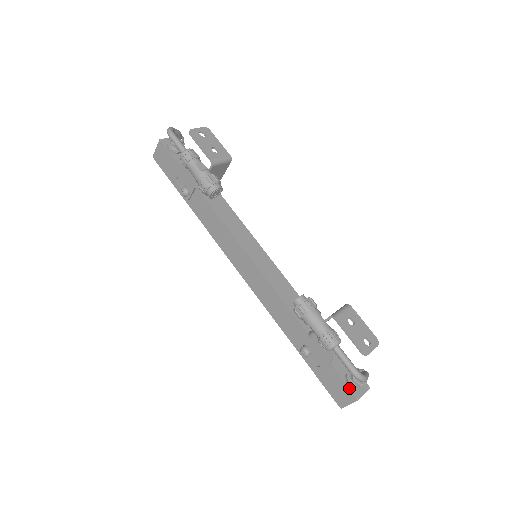
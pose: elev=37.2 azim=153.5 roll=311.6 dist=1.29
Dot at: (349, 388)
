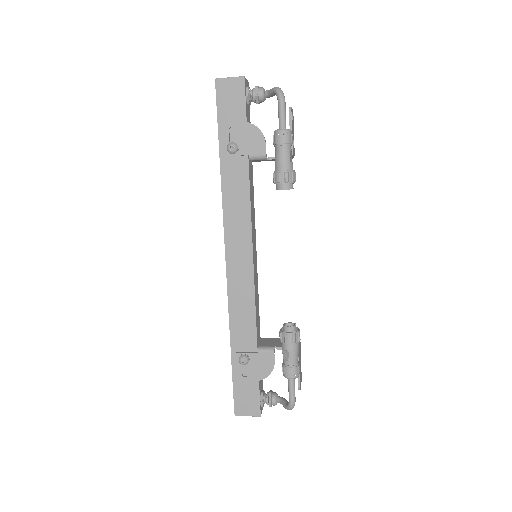
Dot at: (260, 405)
